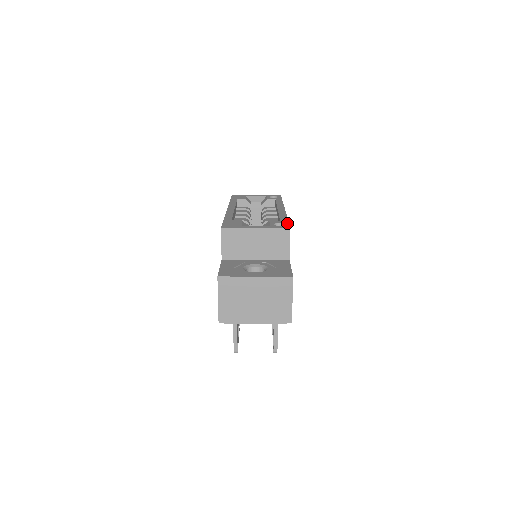
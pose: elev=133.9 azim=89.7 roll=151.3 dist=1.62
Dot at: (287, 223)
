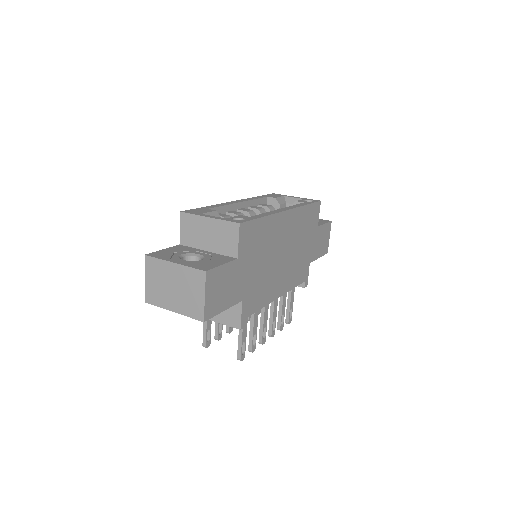
Dot at: (249, 219)
